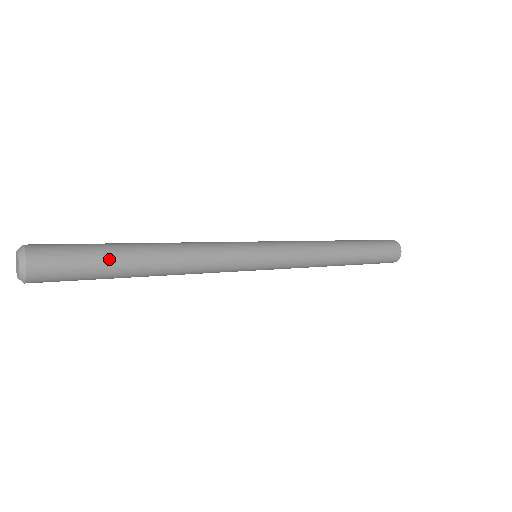
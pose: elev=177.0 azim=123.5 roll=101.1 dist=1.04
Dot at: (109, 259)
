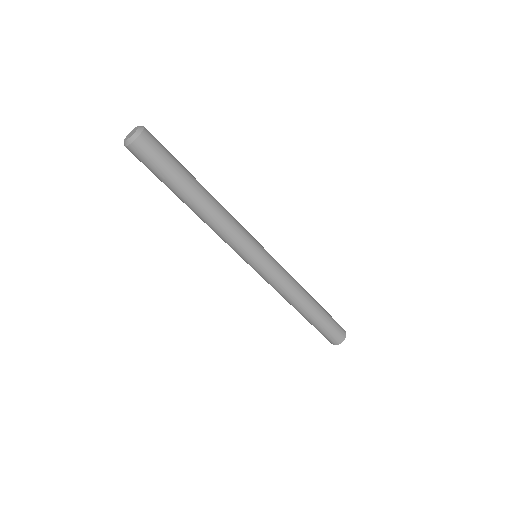
Dot at: (184, 168)
